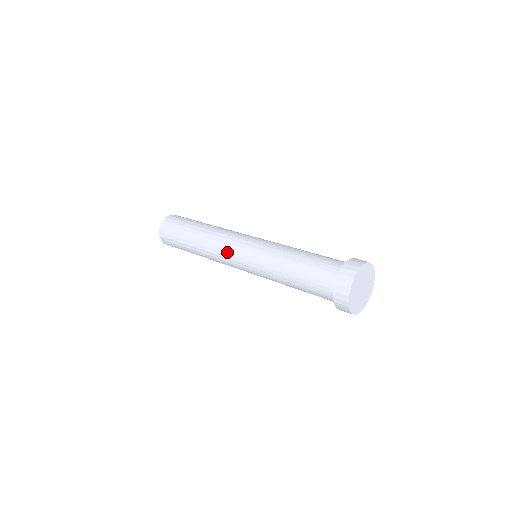
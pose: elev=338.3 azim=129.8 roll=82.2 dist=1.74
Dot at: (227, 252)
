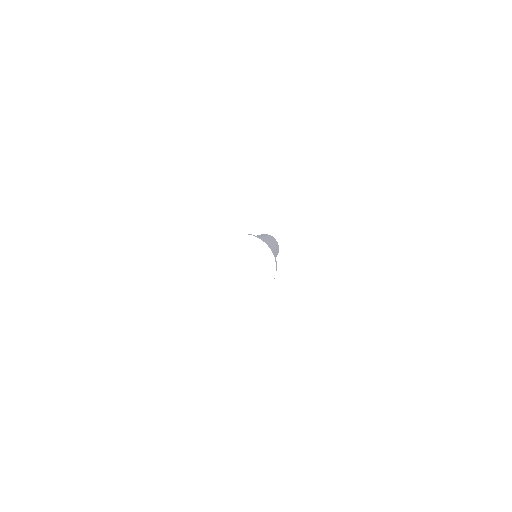
Dot at: occluded
